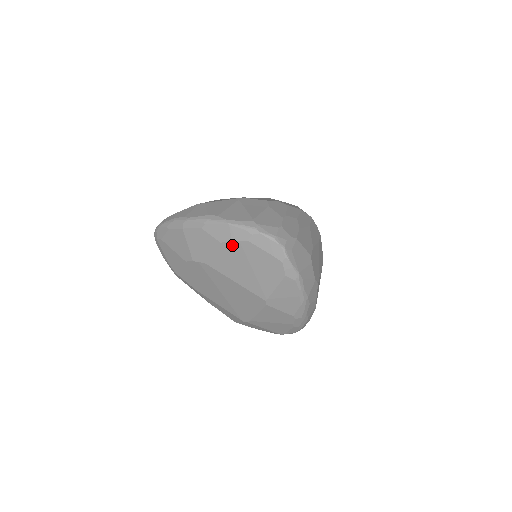
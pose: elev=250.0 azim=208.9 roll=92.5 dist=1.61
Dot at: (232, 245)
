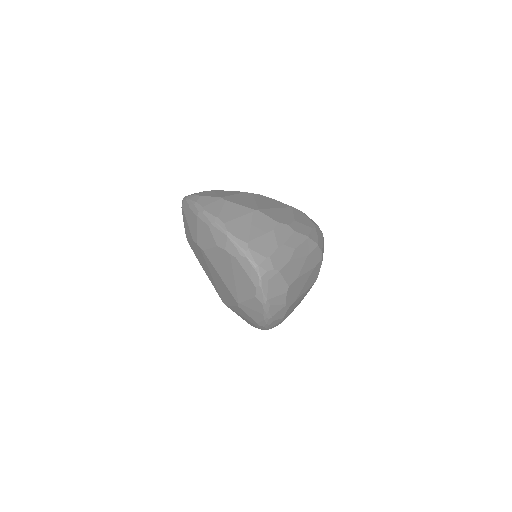
Dot at: (224, 253)
